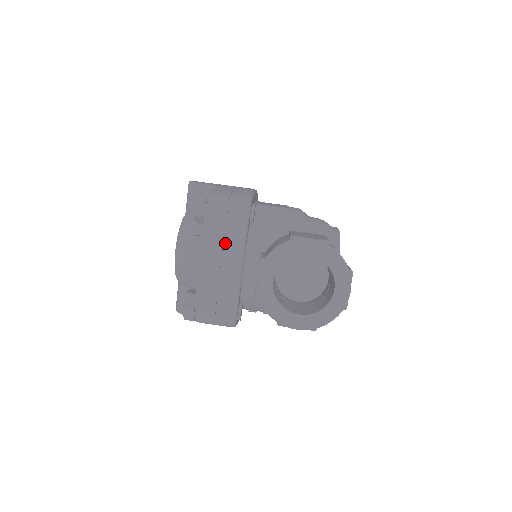
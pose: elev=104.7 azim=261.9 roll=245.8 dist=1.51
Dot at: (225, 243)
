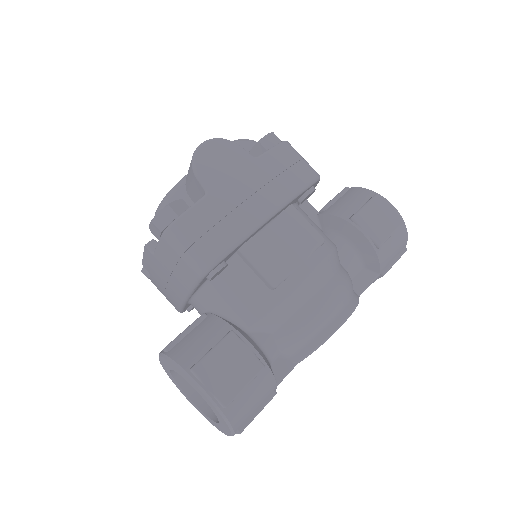
Dot at: (172, 277)
